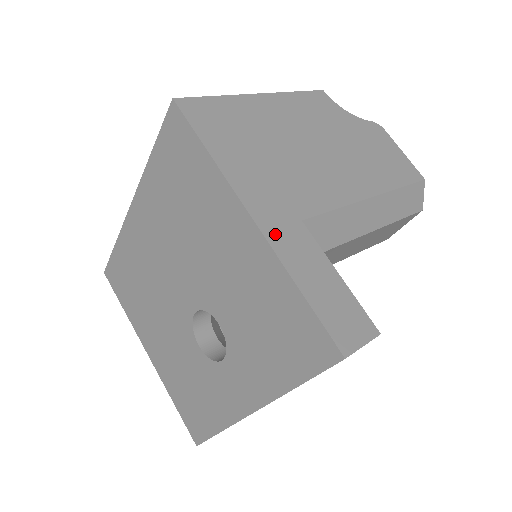
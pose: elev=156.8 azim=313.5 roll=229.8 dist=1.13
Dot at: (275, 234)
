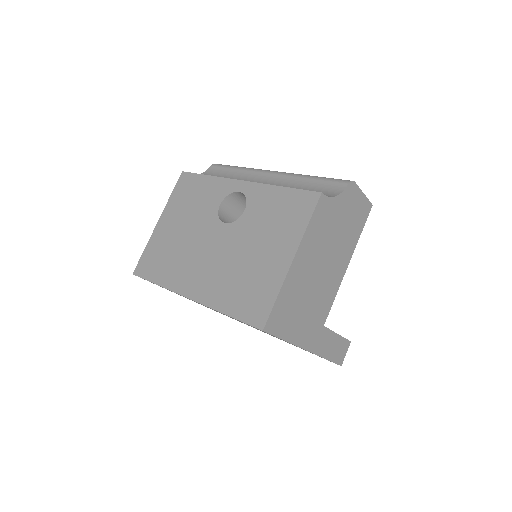
Dot at: (317, 347)
